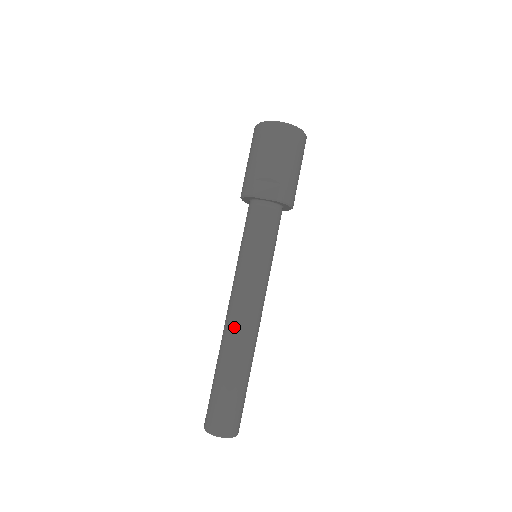
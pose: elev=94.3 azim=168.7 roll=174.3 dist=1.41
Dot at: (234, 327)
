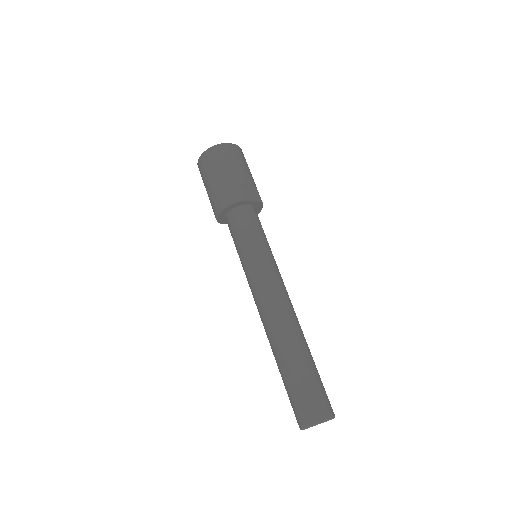
Dot at: (286, 313)
